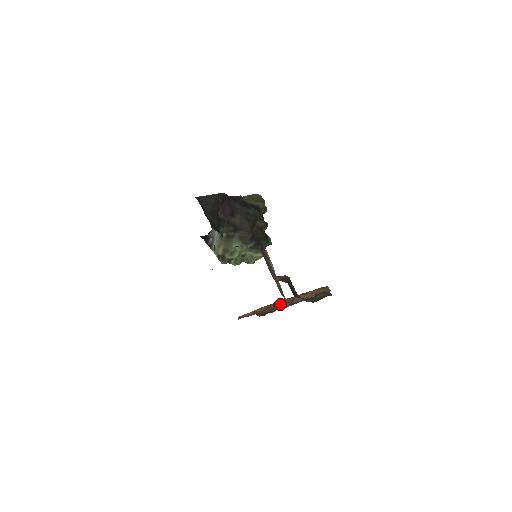
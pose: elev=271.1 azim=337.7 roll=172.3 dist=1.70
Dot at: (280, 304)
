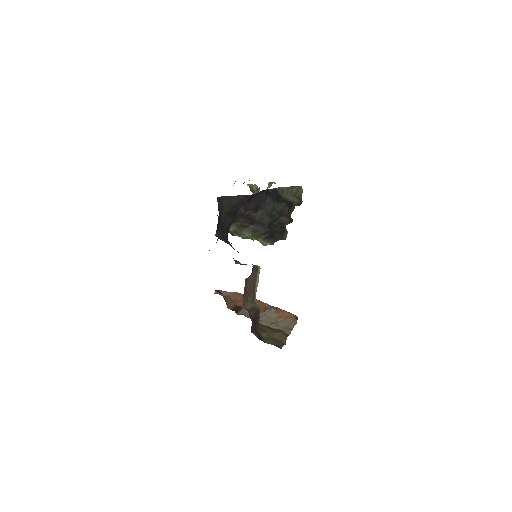
Dot at: occluded
